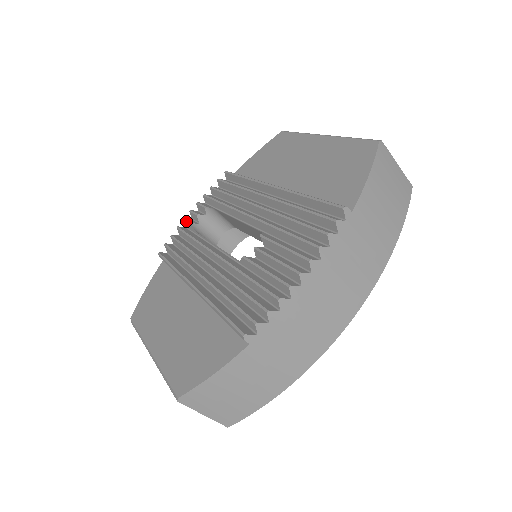
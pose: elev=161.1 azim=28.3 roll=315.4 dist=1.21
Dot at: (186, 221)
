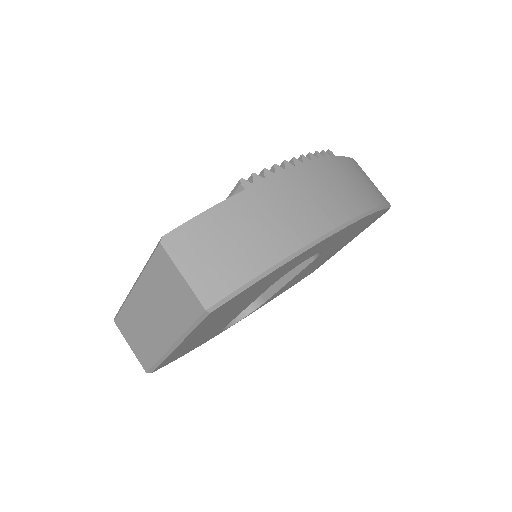
Dot at: occluded
